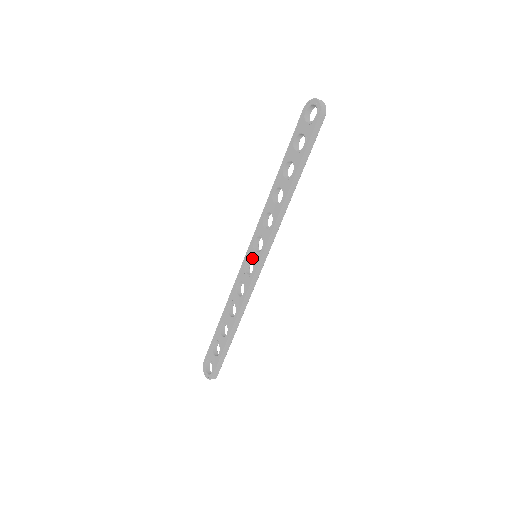
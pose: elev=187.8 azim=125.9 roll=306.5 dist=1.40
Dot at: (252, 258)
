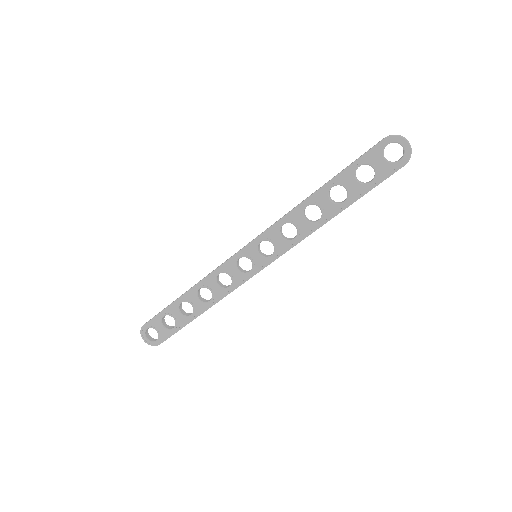
Dot at: (252, 258)
